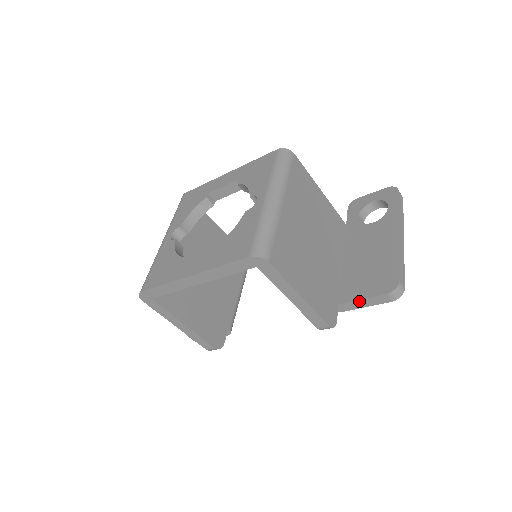
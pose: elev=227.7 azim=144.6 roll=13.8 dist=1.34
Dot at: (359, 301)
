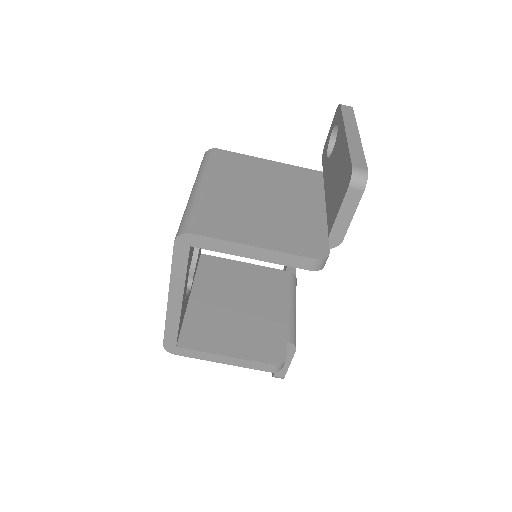
Dot at: (338, 218)
